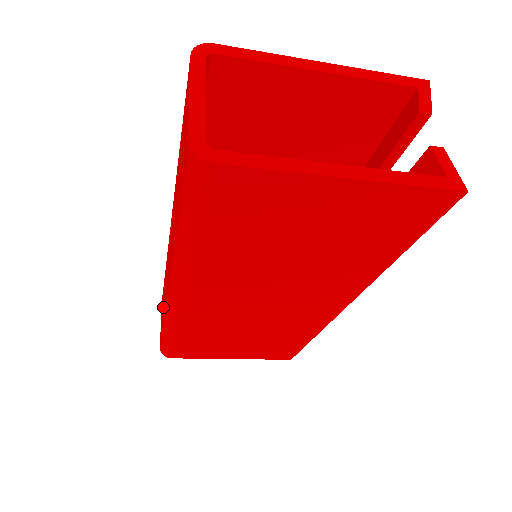
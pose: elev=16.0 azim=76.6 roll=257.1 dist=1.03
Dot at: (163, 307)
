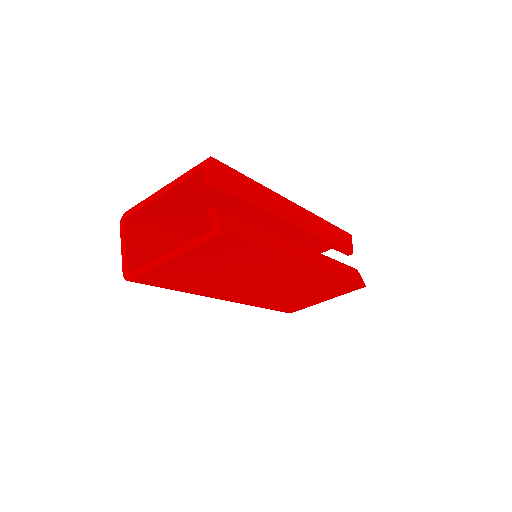
Dot at: occluded
